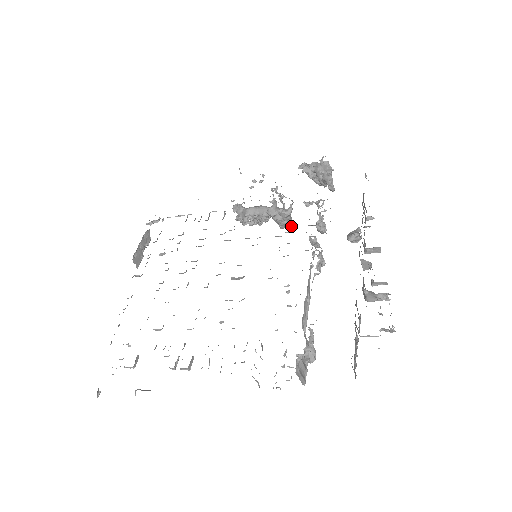
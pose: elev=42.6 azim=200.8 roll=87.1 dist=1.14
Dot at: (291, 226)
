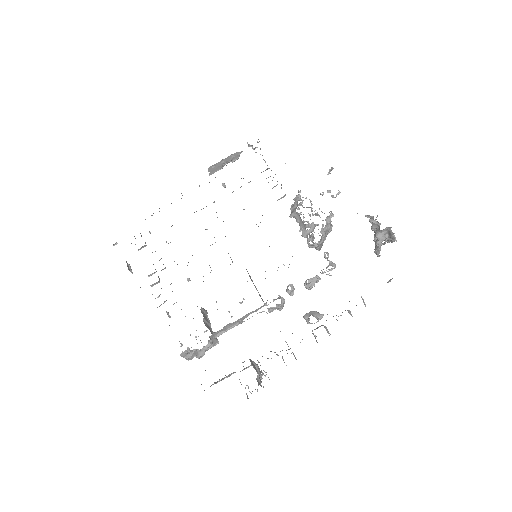
Dot at: (318, 250)
